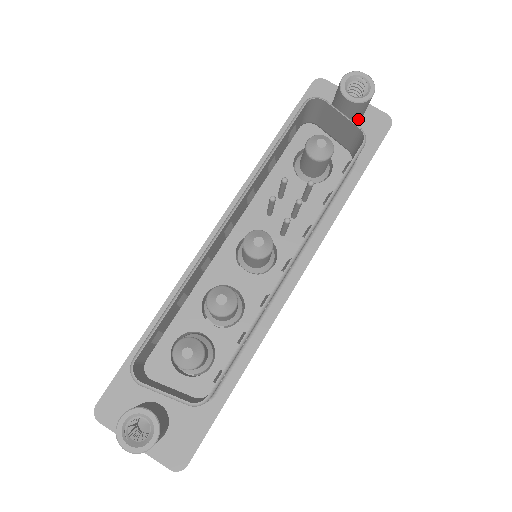
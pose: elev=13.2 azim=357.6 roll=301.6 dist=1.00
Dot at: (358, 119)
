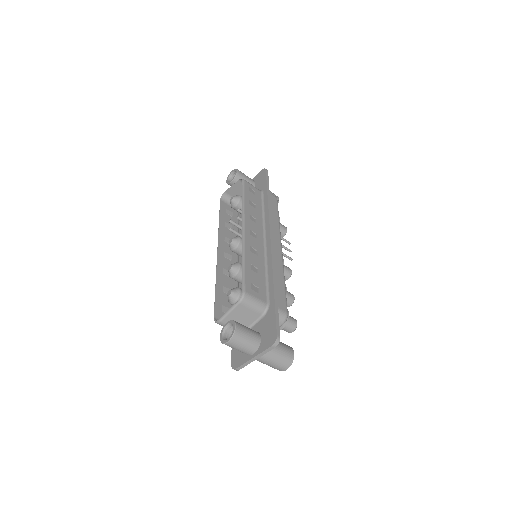
Dot at: (250, 183)
